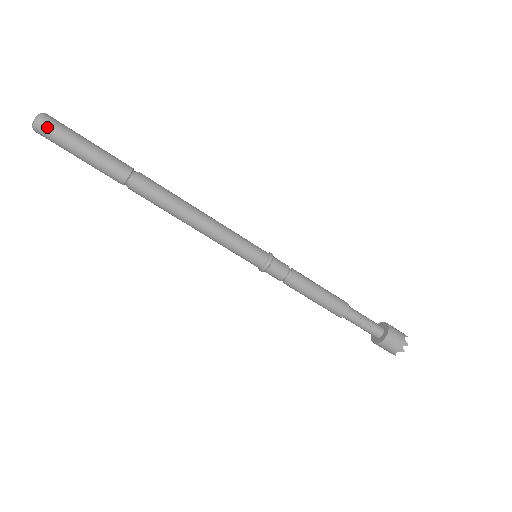
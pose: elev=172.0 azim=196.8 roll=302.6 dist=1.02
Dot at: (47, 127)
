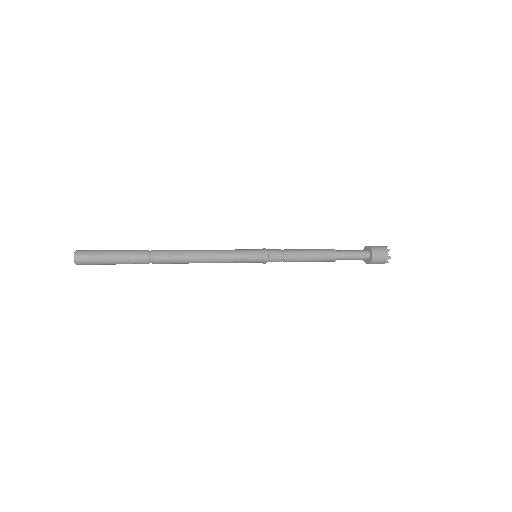
Dot at: (84, 252)
